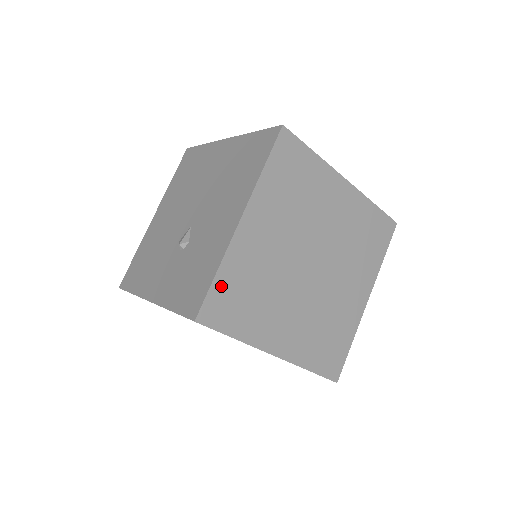
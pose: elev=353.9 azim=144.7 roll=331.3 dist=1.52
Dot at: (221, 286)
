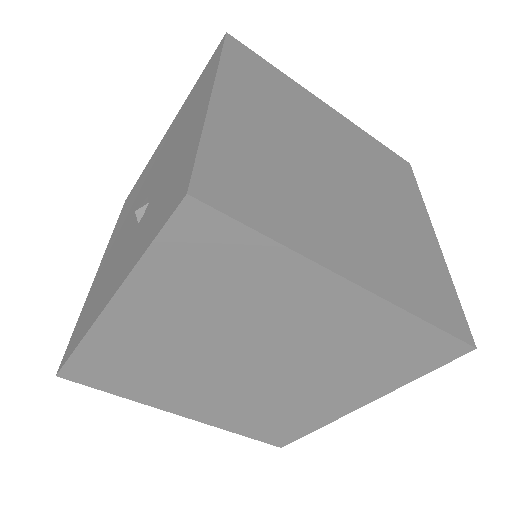
Dot at: (215, 158)
